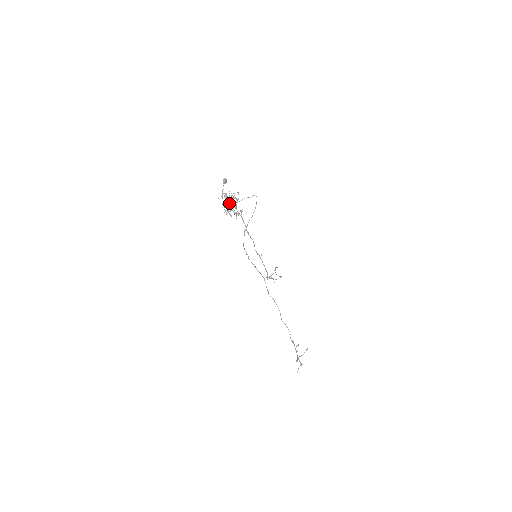
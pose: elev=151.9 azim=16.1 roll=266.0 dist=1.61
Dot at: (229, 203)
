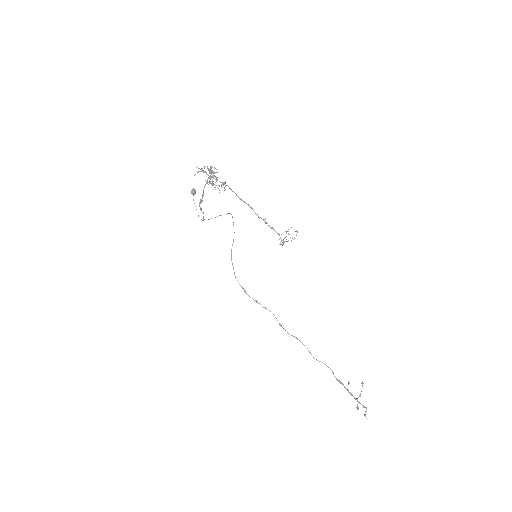
Dot at: occluded
